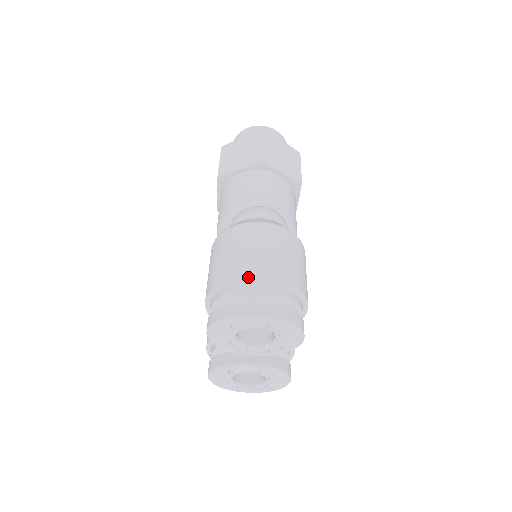
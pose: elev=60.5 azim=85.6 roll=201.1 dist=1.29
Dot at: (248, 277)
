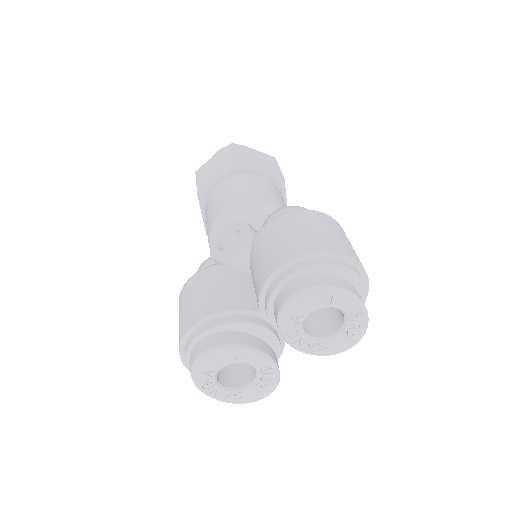
Dot at: (355, 260)
